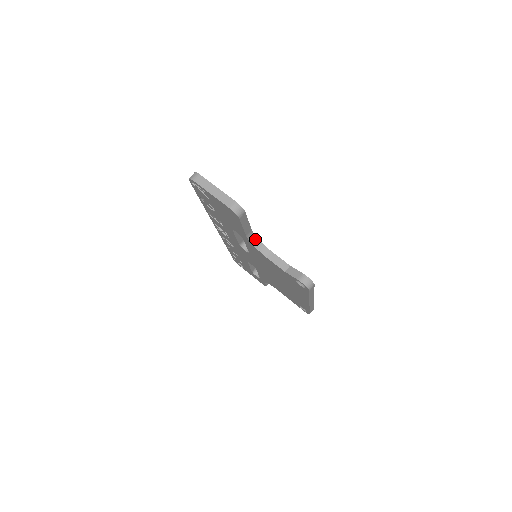
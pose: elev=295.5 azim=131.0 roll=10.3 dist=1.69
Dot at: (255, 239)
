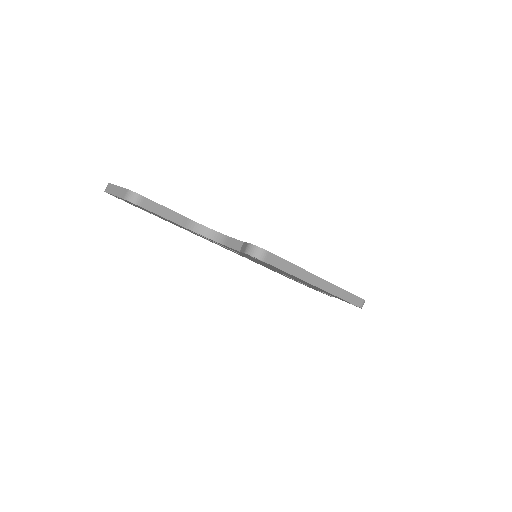
Dot at: (204, 229)
